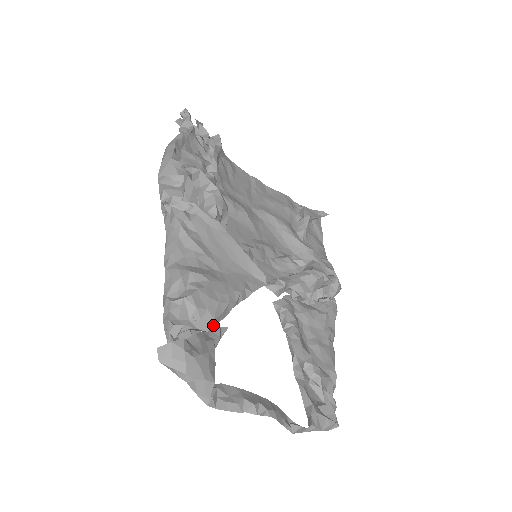
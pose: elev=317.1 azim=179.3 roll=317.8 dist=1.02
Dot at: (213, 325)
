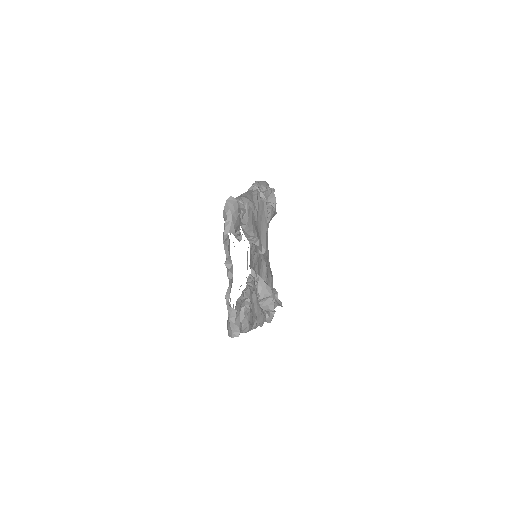
Dot at: (242, 227)
